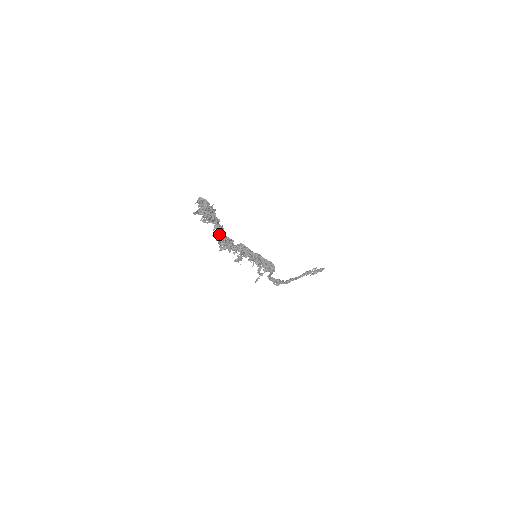
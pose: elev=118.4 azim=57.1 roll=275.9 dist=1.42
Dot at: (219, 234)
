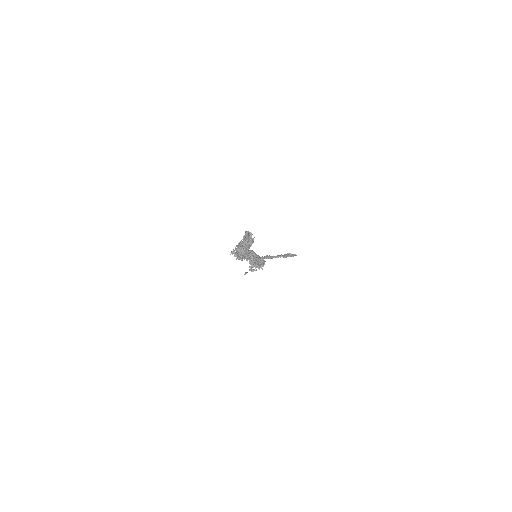
Dot at: (244, 256)
